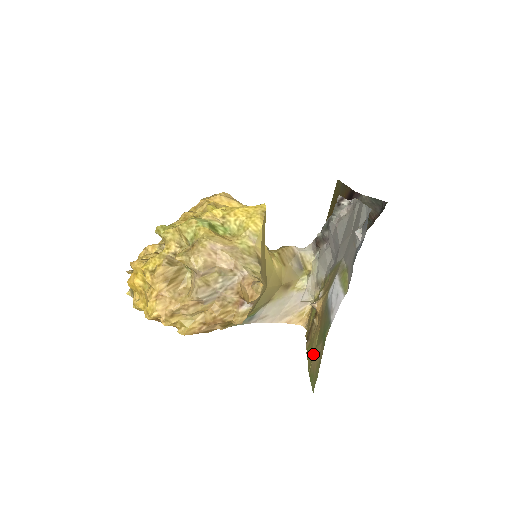
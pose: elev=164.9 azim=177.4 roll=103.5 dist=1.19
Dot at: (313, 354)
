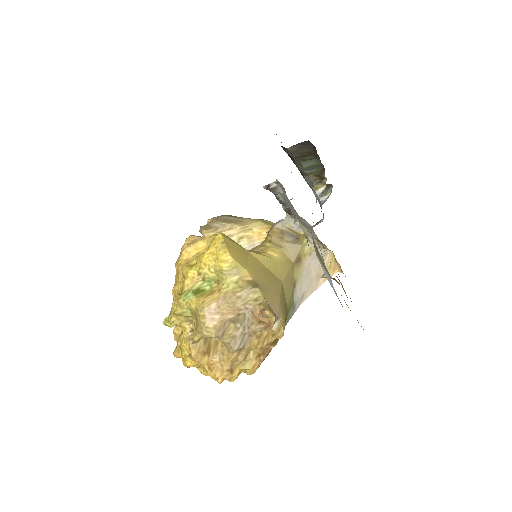
Dot at: occluded
